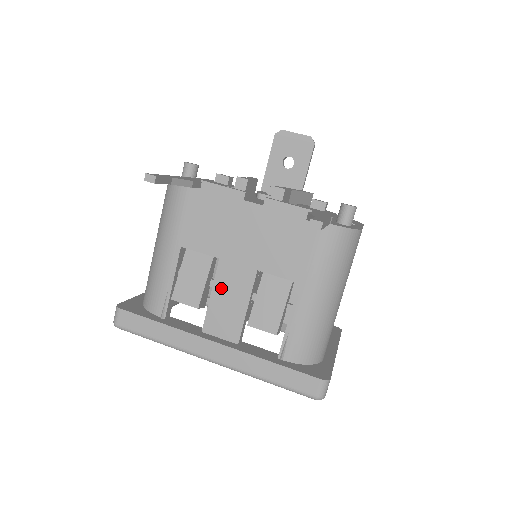
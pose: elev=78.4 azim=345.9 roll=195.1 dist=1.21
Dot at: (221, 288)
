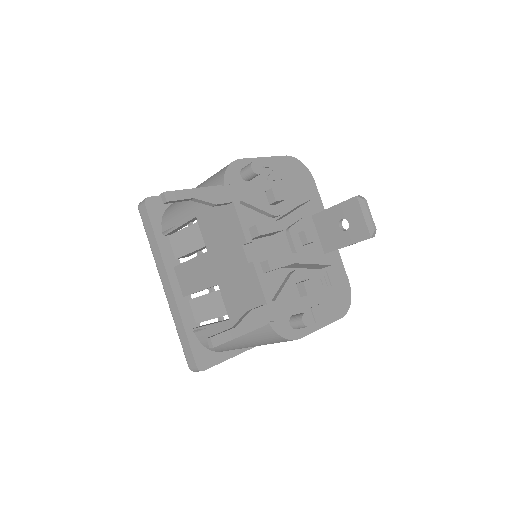
Dot at: (197, 264)
